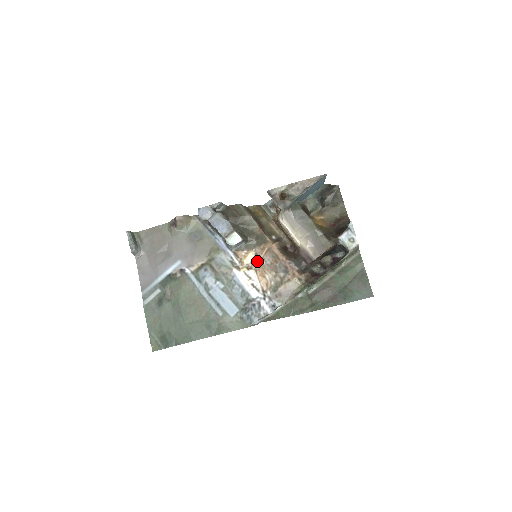
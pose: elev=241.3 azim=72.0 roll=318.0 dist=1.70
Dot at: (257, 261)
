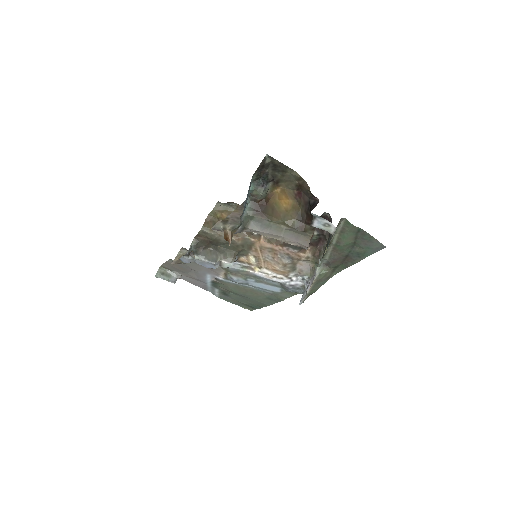
Dot at: (260, 260)
